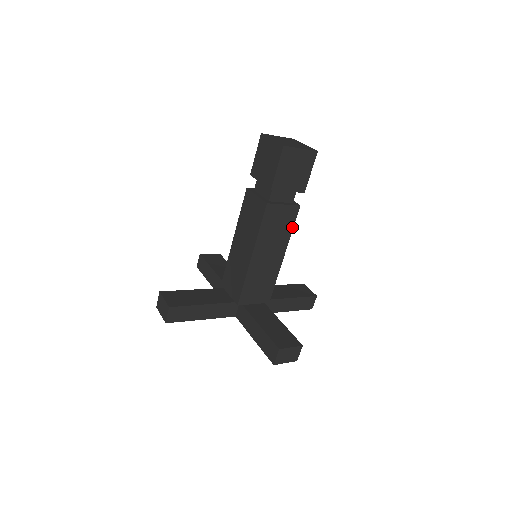
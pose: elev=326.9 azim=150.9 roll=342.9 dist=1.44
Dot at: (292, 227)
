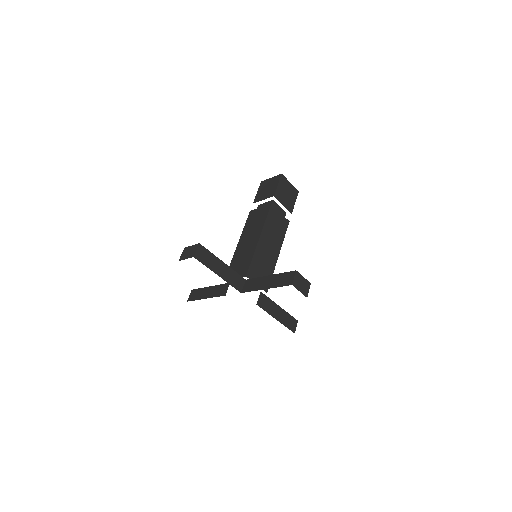
Dot at: (284, 234)
